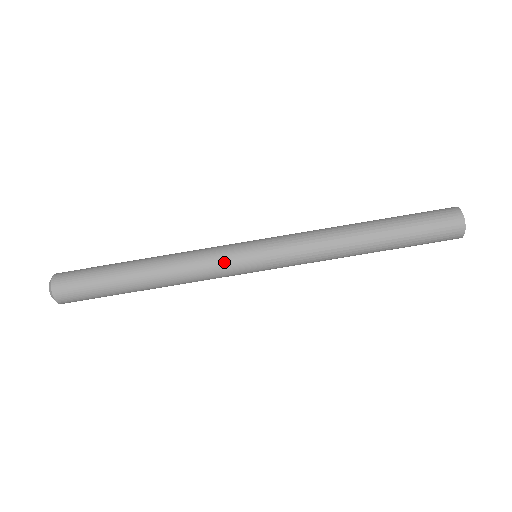
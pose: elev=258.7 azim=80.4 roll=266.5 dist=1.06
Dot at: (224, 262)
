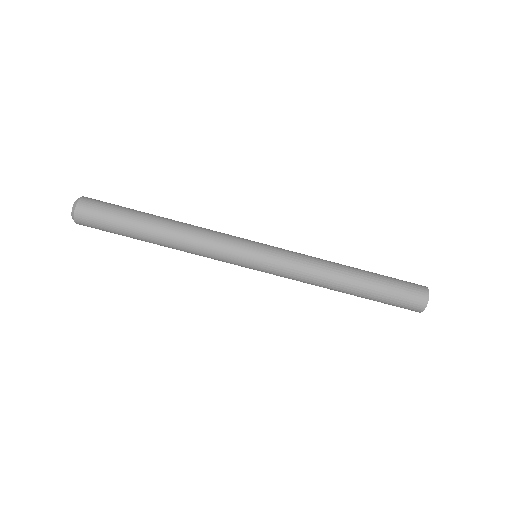
Dot at: (230, 248)
